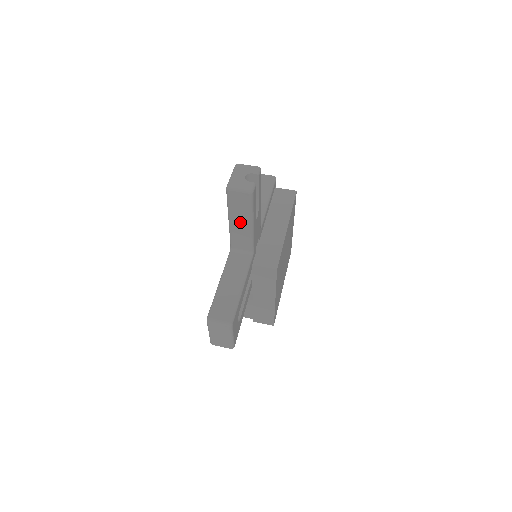
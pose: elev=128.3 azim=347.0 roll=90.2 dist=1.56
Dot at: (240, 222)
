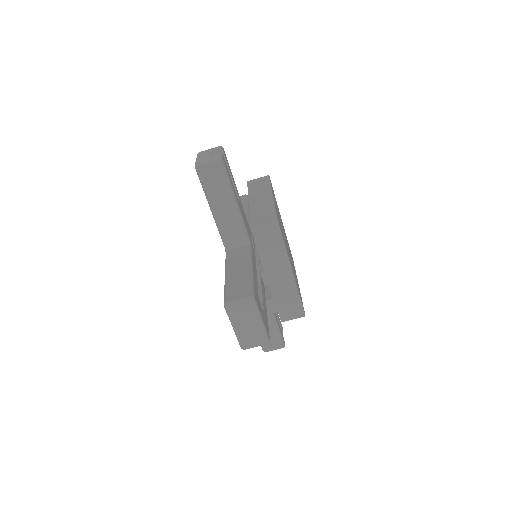
Dot at: (223, 205)
